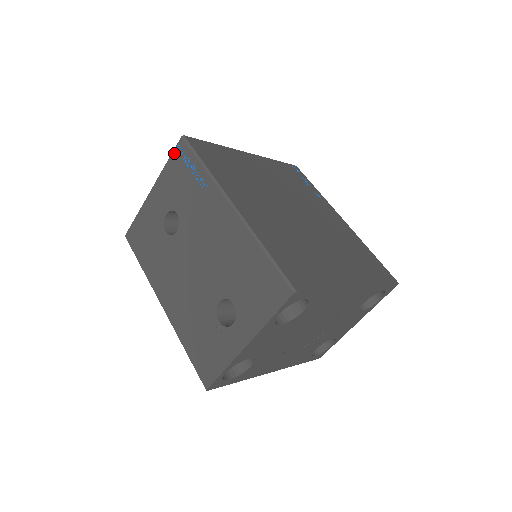
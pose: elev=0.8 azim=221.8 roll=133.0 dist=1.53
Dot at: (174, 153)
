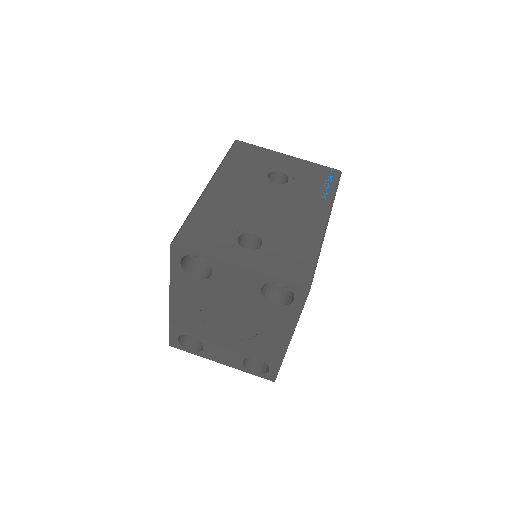
Dot at: (327, 168)
